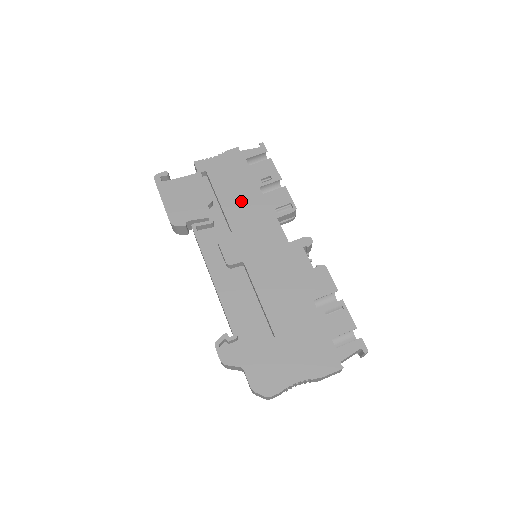
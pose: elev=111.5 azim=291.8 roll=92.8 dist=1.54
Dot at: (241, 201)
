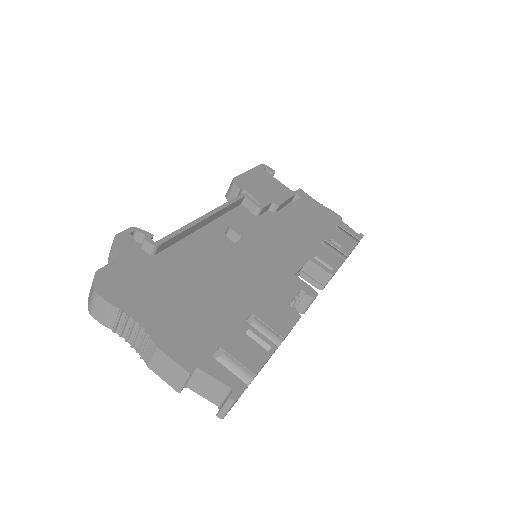
Dot at: (299, 227)
